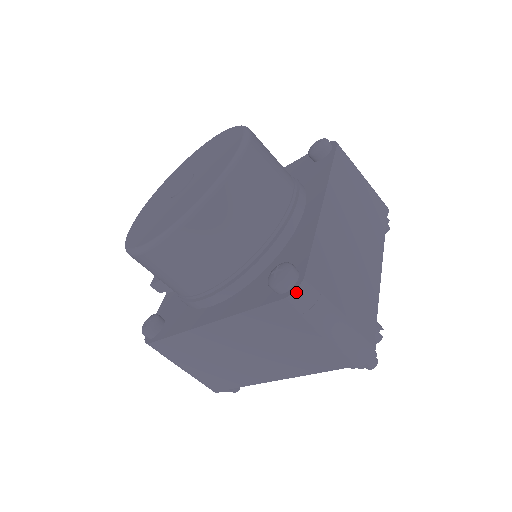
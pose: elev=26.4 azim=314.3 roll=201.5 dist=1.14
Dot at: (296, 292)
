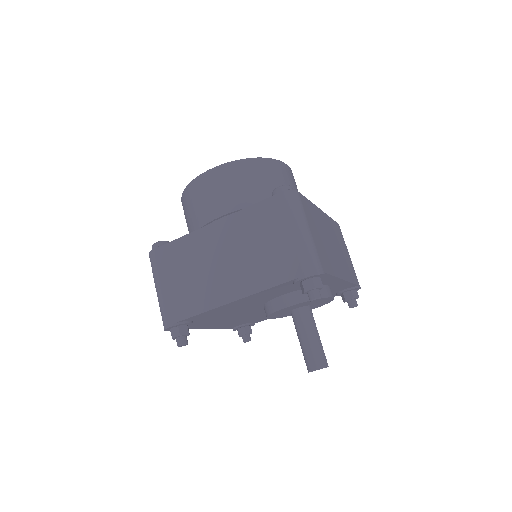
Dot at: (289, 192)
